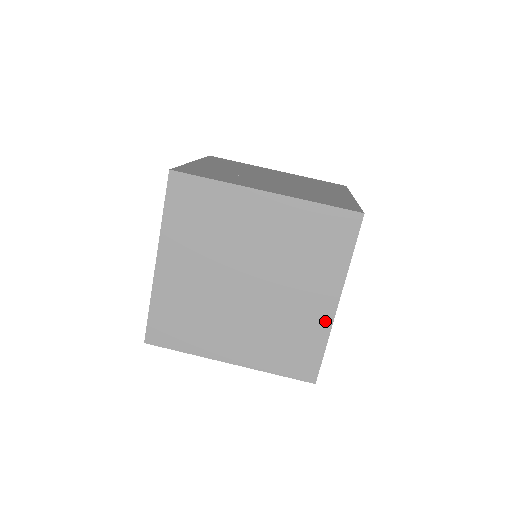
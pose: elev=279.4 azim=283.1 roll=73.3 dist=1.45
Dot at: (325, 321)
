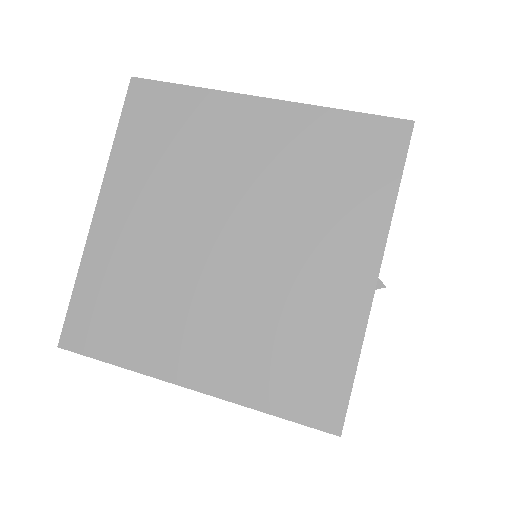
Dot at: (356, 308)
